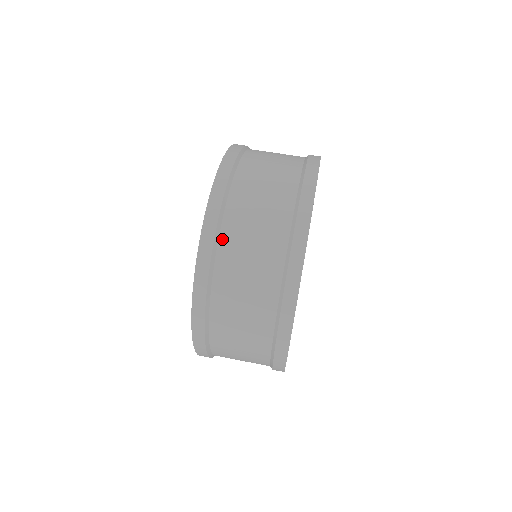
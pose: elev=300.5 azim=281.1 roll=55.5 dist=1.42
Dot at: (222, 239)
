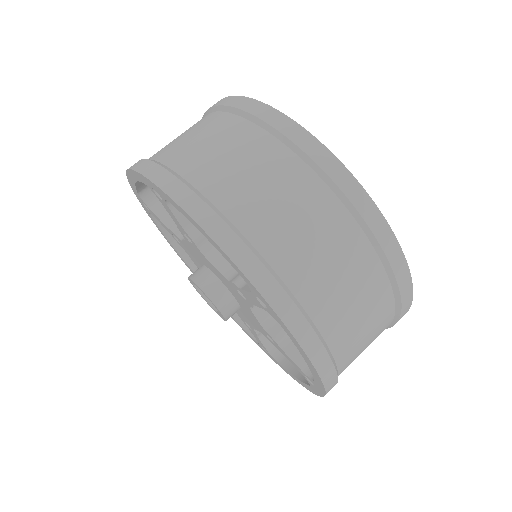
Dot at: (271, 260)
